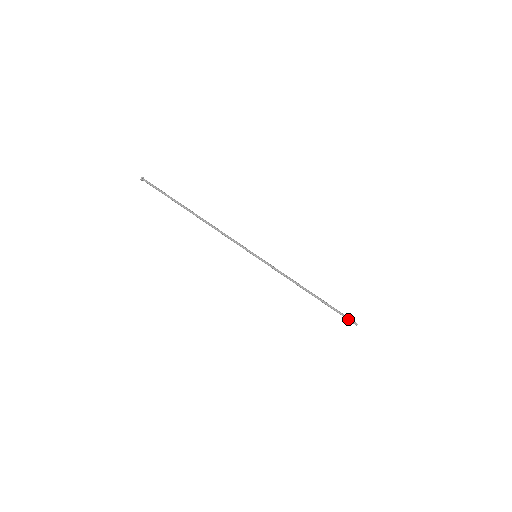
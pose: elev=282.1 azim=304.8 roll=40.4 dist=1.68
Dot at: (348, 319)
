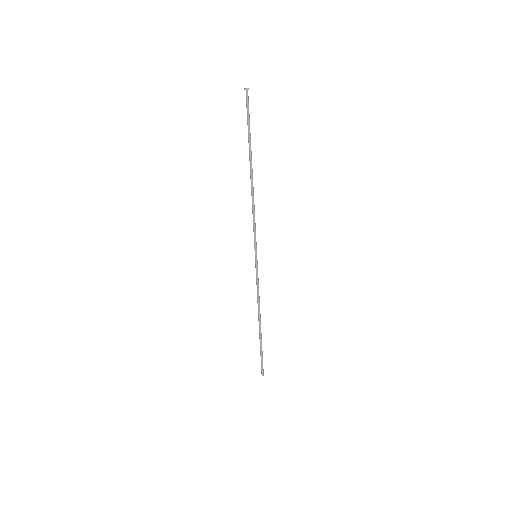
Dot at: (261, 366)
